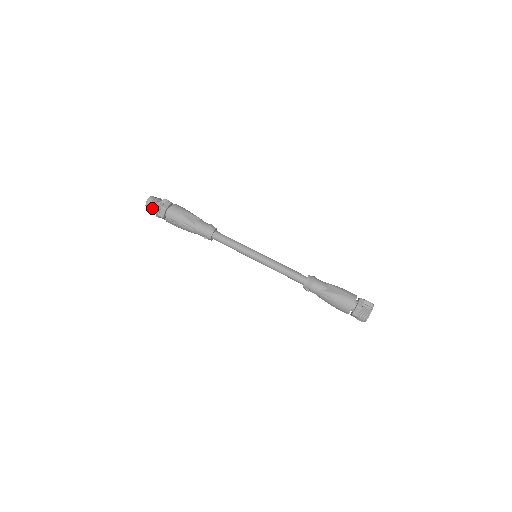
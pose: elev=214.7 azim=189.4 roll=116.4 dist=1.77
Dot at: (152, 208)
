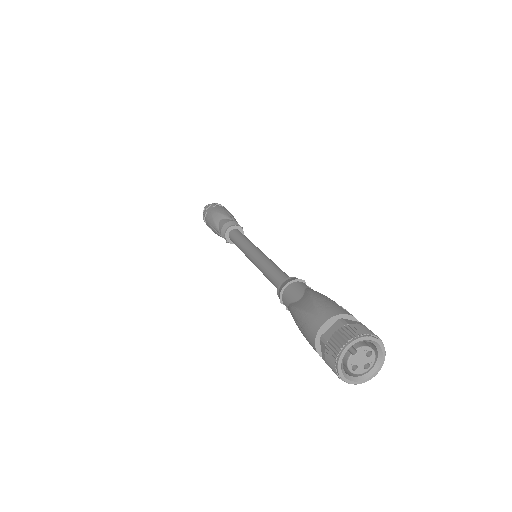
Dot at: occluded
